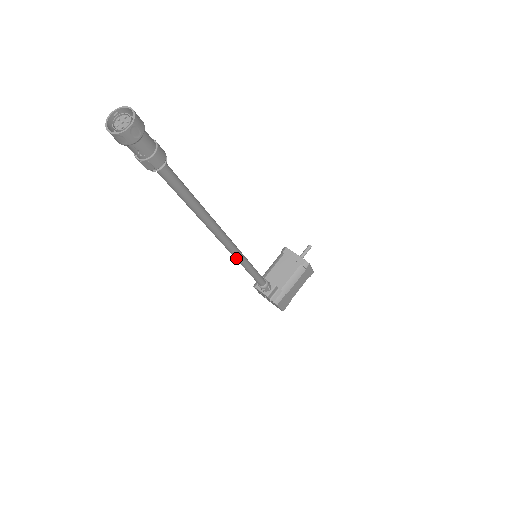
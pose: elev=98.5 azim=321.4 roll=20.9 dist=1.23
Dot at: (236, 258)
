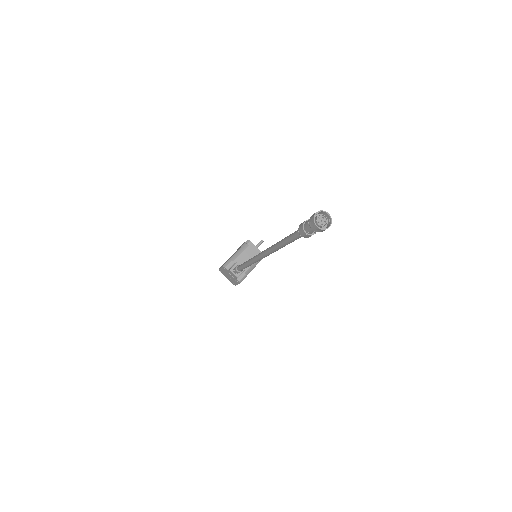
Dot at: (256, 261)
